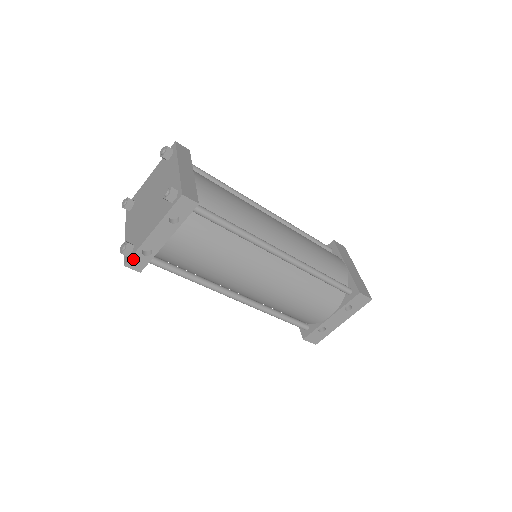
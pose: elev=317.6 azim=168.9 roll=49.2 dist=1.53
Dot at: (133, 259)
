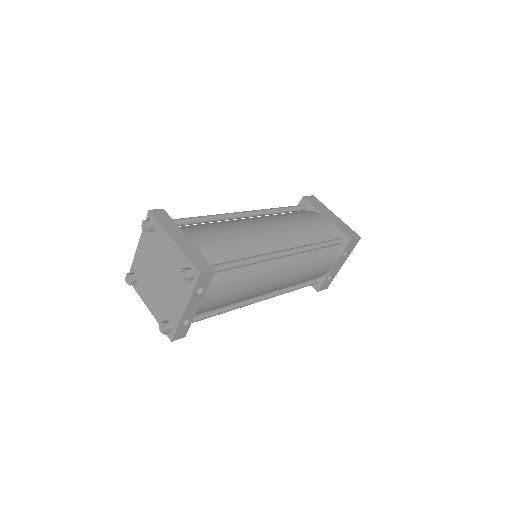
Dot at: (176, 334)
